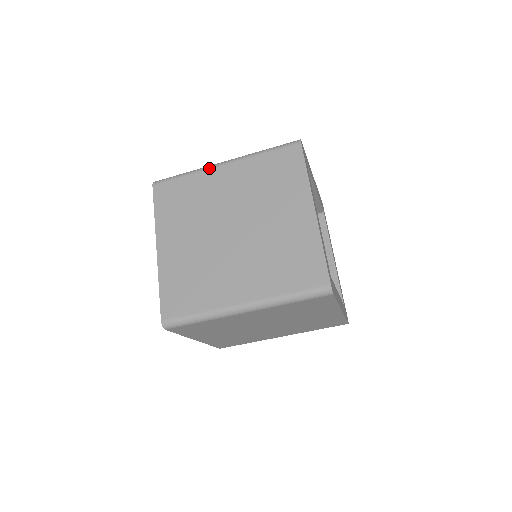
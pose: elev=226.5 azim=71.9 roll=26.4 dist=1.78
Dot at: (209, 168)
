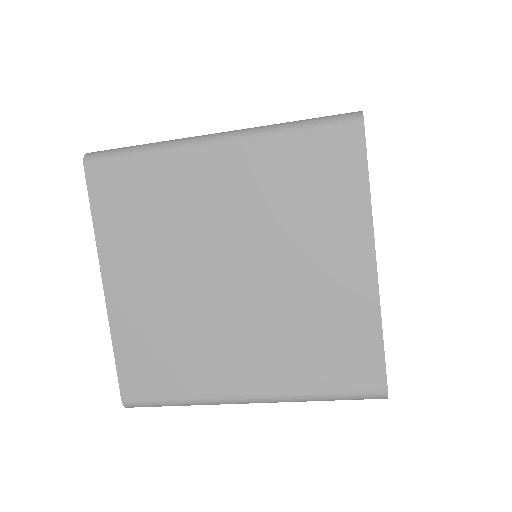
Dot at: (187, 147)
